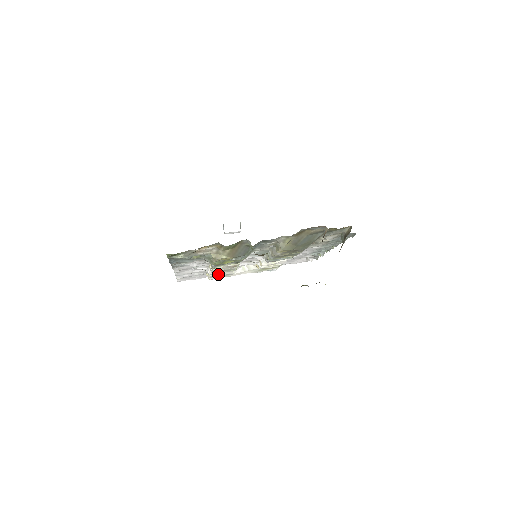
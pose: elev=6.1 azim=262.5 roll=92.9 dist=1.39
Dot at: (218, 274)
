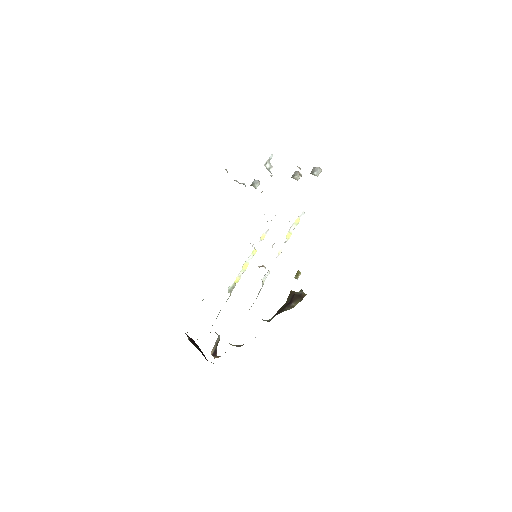
Dot at: occluded
